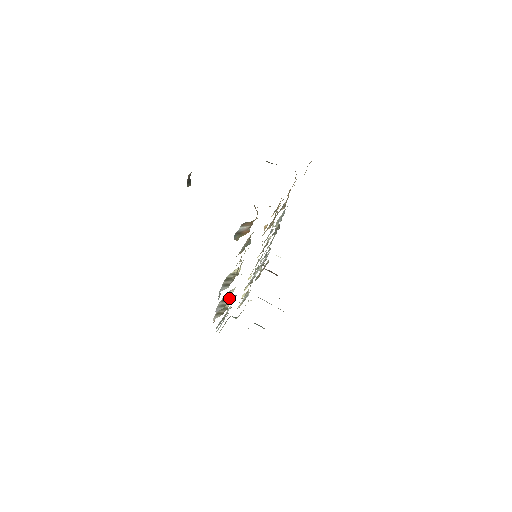
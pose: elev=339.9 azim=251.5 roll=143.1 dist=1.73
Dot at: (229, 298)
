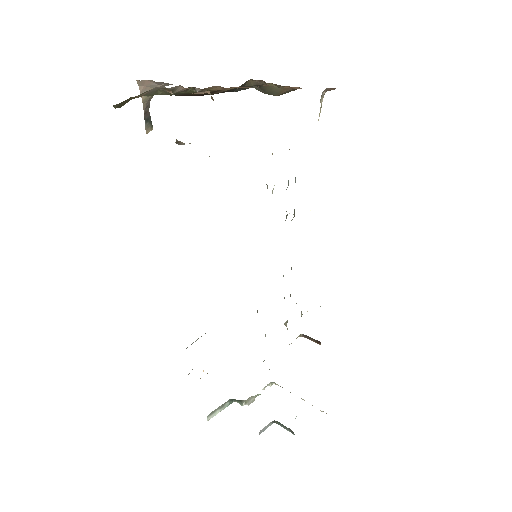
Dot at: occluded
